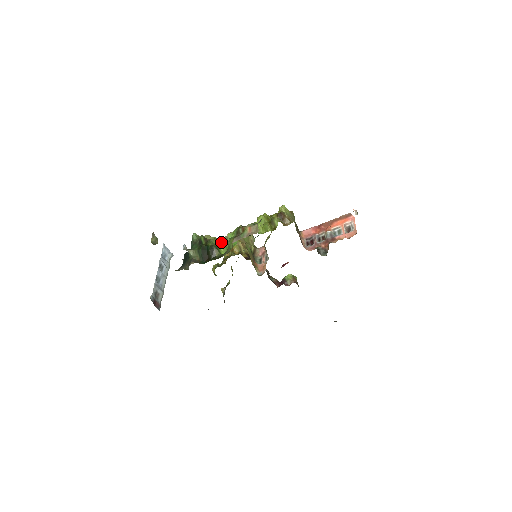
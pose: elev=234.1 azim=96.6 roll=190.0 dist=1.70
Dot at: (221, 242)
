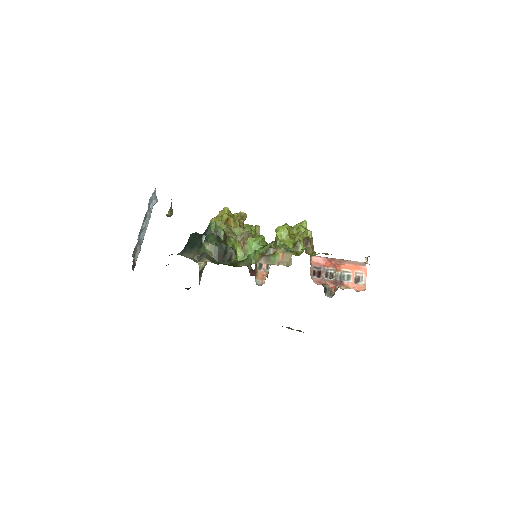
Dot at: occluded
